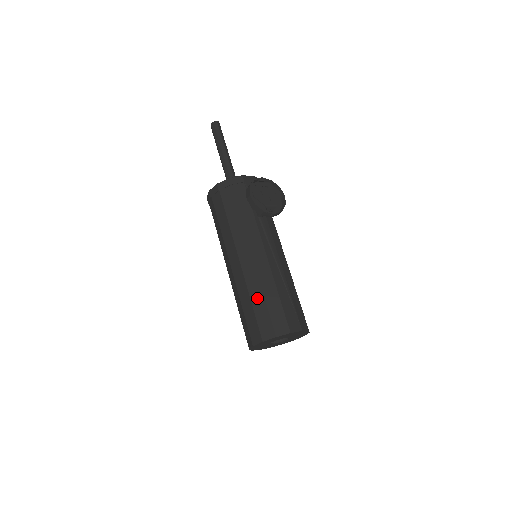
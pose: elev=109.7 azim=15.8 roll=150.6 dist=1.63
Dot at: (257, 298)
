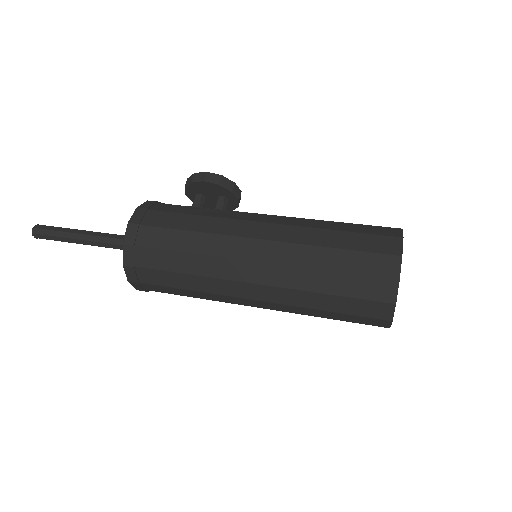
Dot at: (334, 225)
